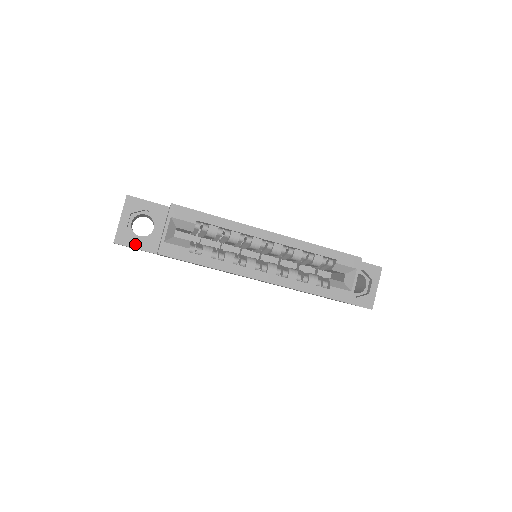
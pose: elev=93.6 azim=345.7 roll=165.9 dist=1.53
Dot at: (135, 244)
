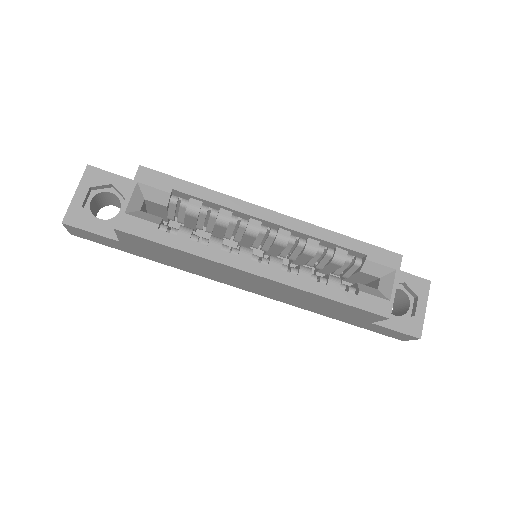
Dot at: (91, 226)
